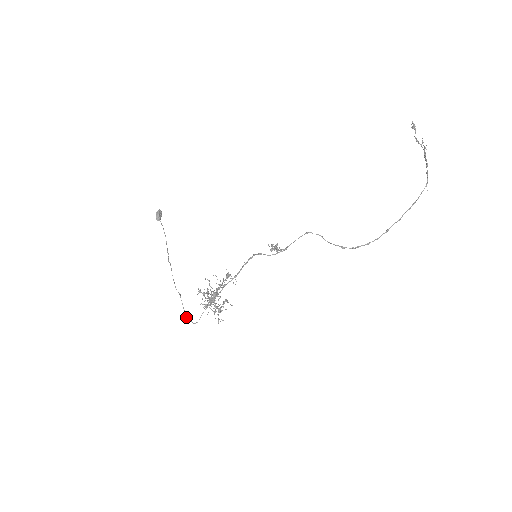
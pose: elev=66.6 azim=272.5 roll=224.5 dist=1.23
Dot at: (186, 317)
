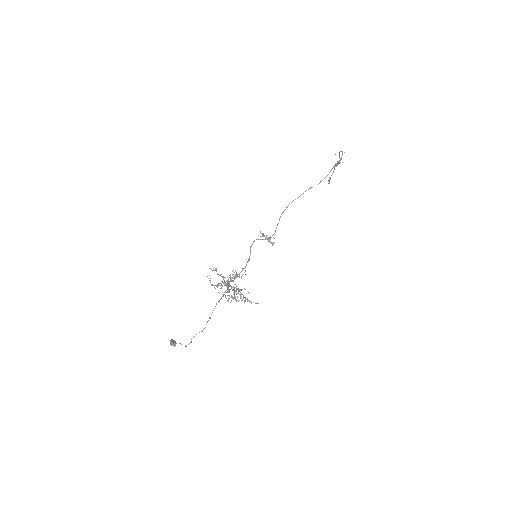
Dot at: (209, 318)
